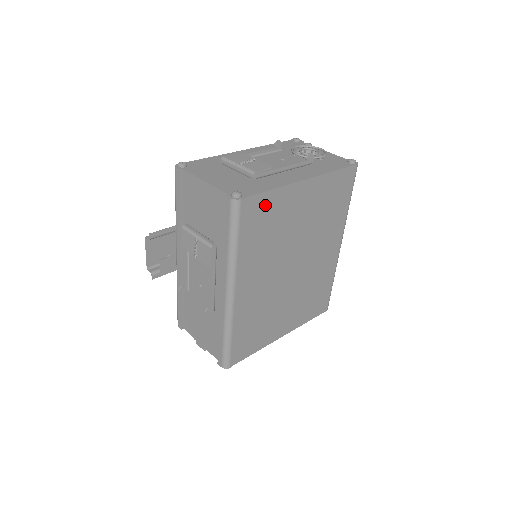
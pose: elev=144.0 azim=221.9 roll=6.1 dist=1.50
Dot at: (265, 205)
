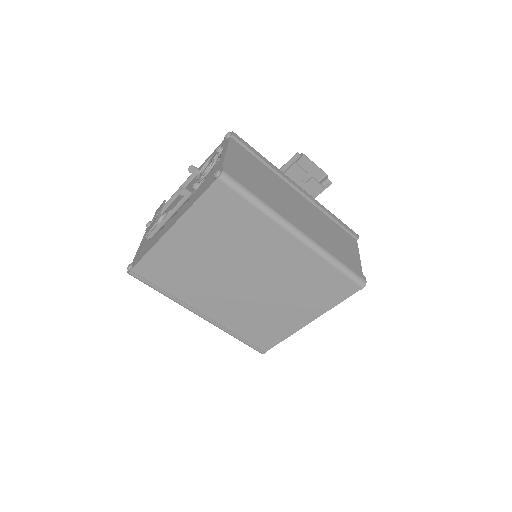
Dot at: (154, 263)
